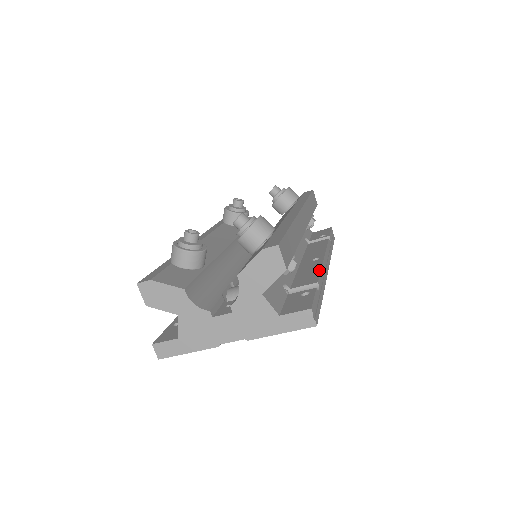
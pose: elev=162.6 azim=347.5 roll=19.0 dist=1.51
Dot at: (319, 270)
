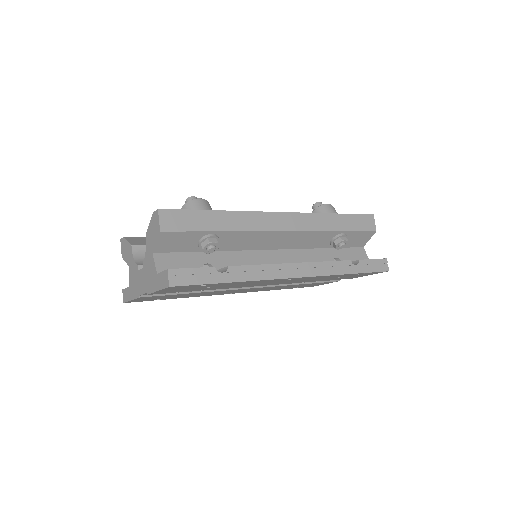
Dot at: occluded
